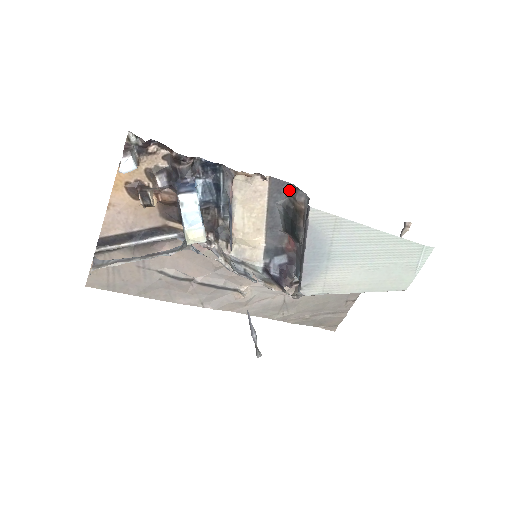
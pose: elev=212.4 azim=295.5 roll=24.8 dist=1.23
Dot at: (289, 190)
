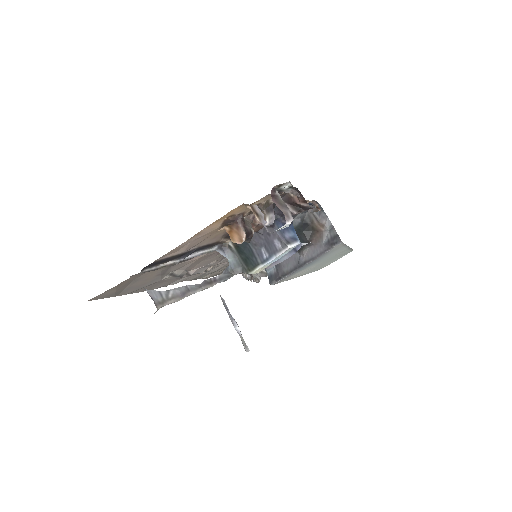
Dot at: occluded
